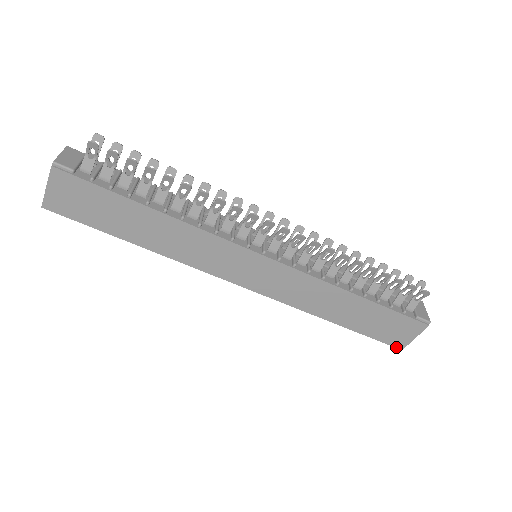
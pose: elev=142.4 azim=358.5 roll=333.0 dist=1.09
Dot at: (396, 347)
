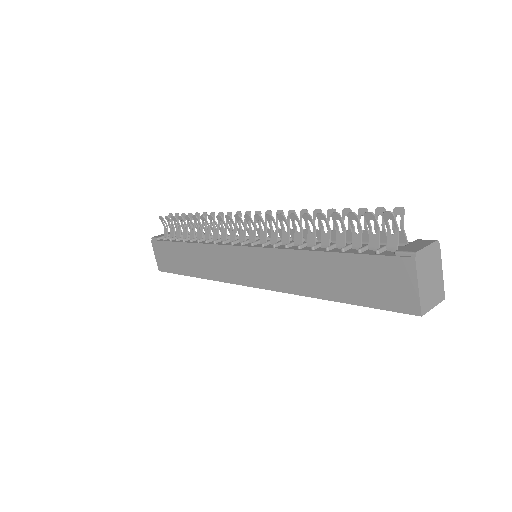
Dot at: (410, 313)
